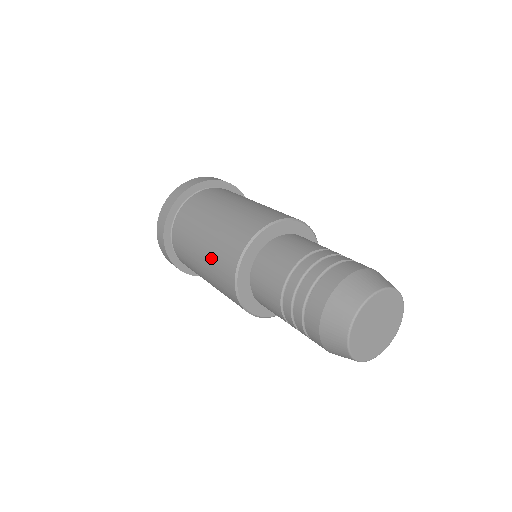
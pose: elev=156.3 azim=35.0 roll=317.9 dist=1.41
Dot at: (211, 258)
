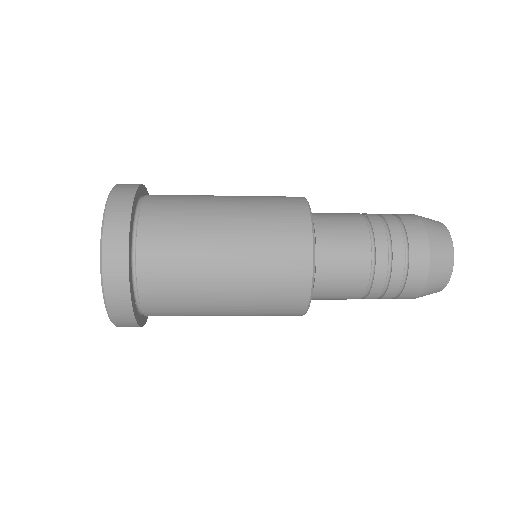
Dot at: (254, 200)
